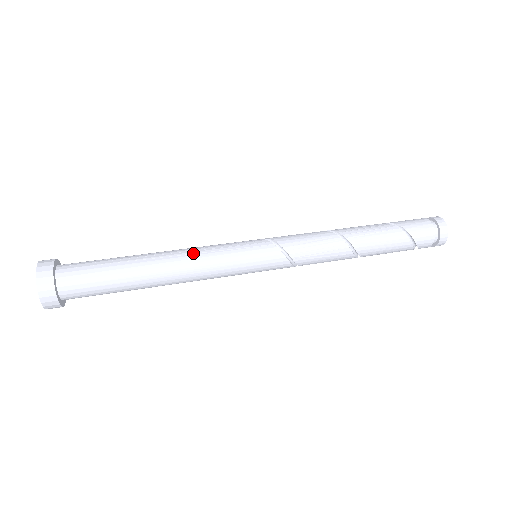
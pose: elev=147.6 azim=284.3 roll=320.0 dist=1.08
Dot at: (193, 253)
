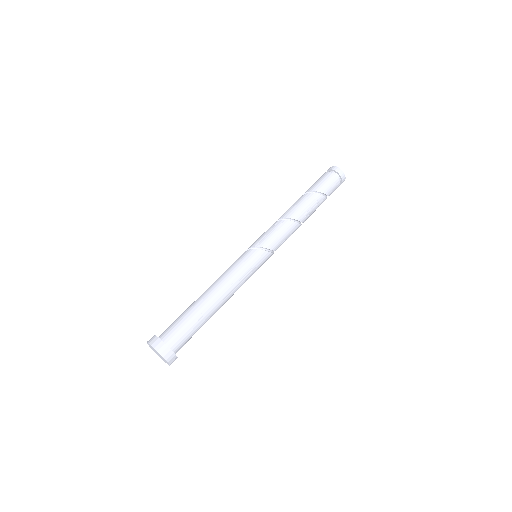
Dot at: (235, 288)
